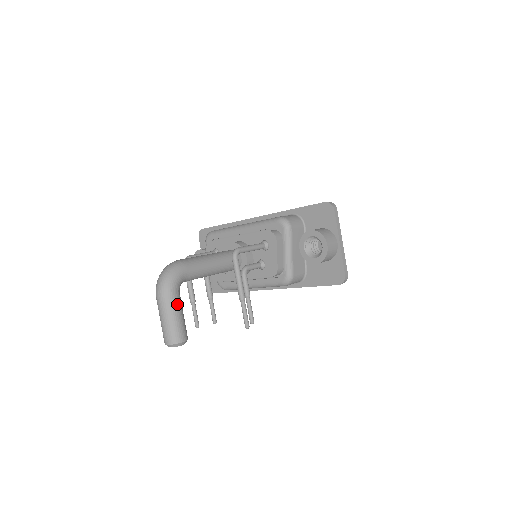
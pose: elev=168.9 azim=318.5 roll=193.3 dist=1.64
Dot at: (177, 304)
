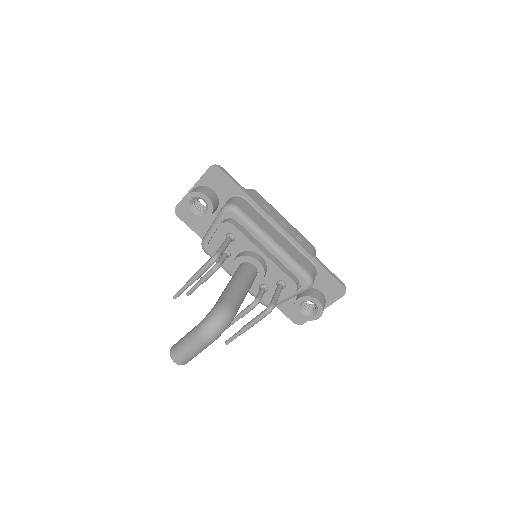
Dot at: occluded
